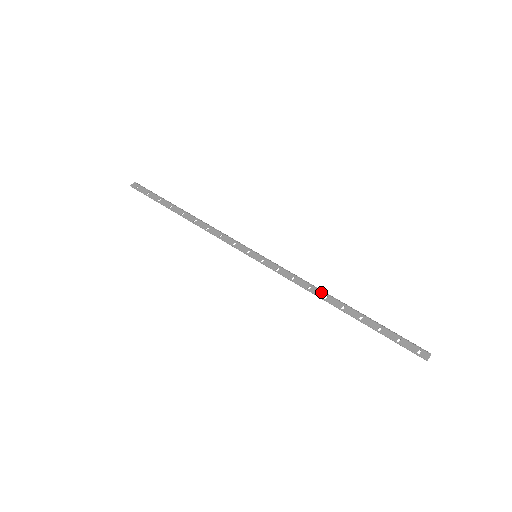
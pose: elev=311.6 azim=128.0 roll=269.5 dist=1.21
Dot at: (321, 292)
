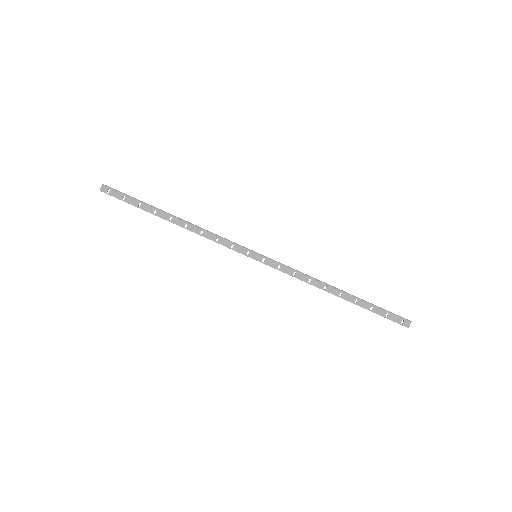
Dot at: (320, 283)
